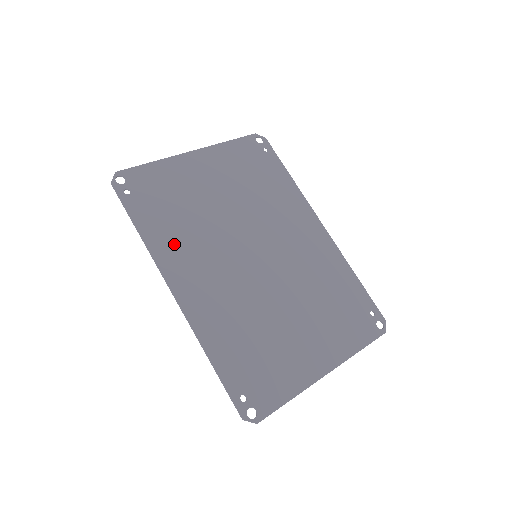
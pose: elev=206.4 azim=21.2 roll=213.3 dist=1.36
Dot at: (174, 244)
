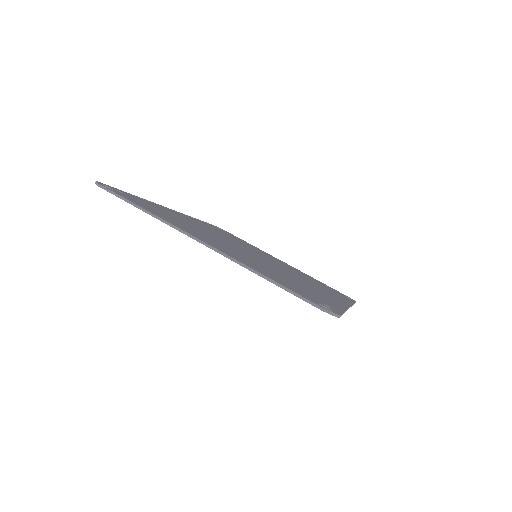
Dot at: (210, 227)
